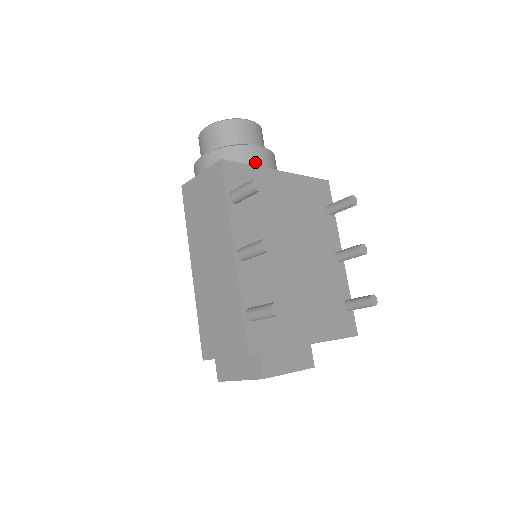
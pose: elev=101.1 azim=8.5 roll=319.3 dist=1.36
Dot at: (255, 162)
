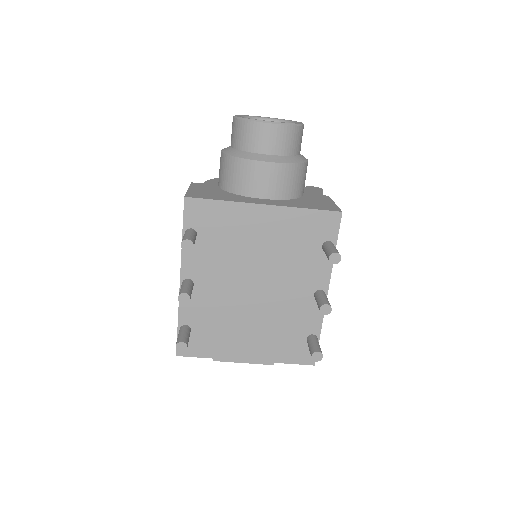
Dot at: (254, 180)
